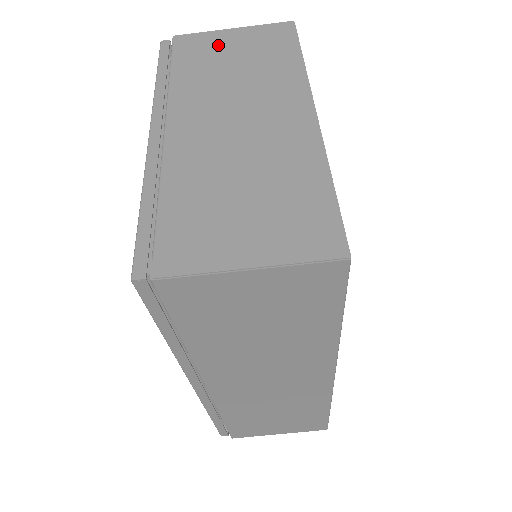
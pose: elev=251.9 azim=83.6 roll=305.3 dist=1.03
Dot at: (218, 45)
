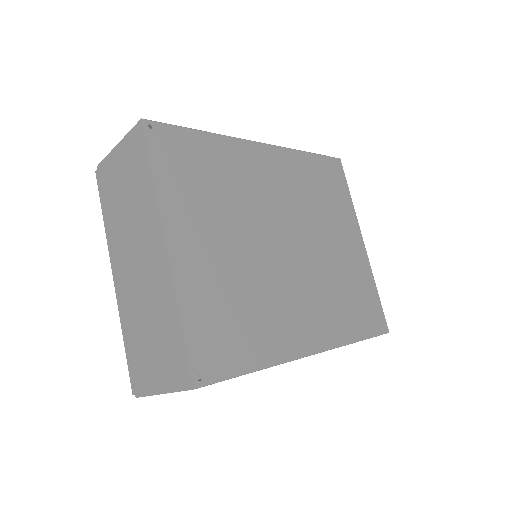
Dot at: (115, 173)
